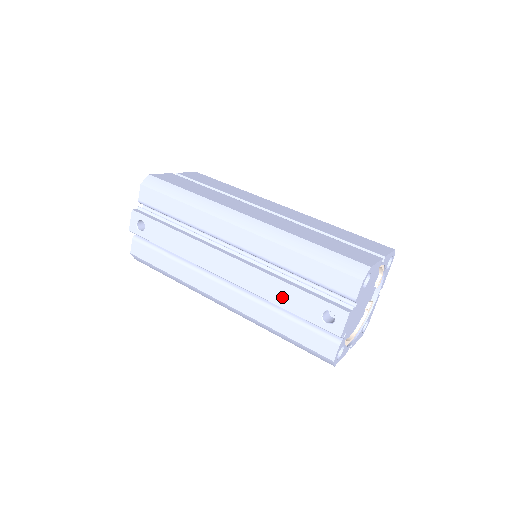
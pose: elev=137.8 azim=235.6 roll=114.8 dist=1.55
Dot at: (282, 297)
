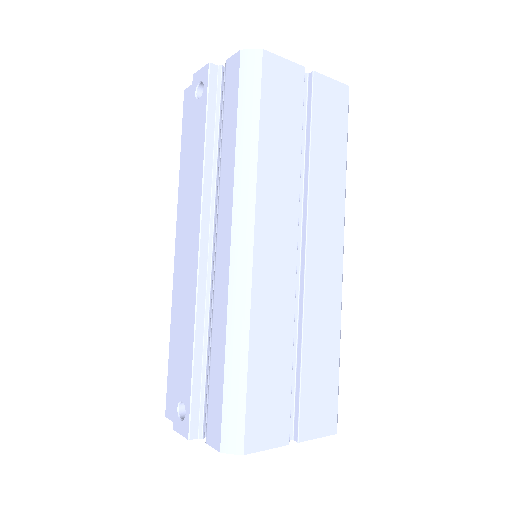
Dot at: (184, 343)
